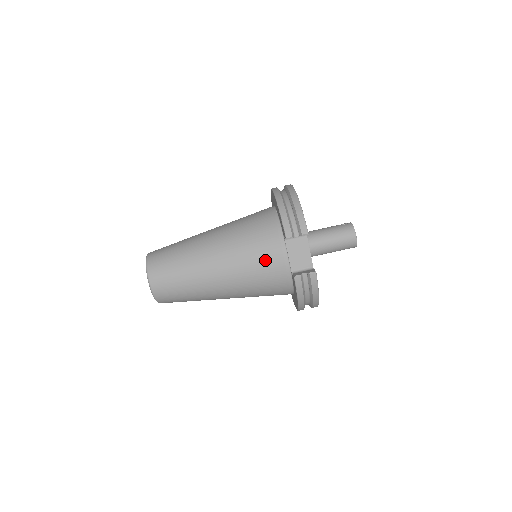
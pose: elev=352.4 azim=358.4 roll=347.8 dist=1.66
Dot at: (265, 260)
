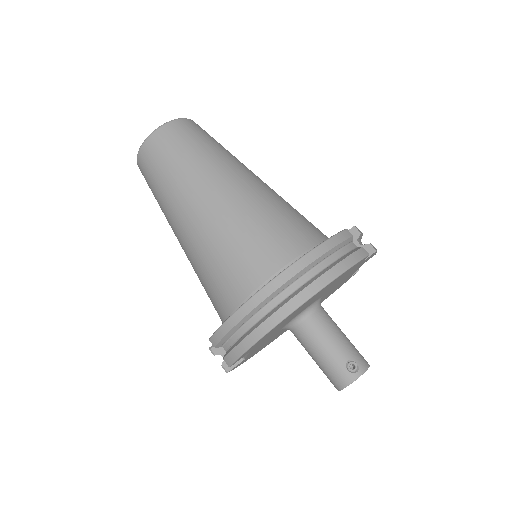
Dot at: (211, 301)
